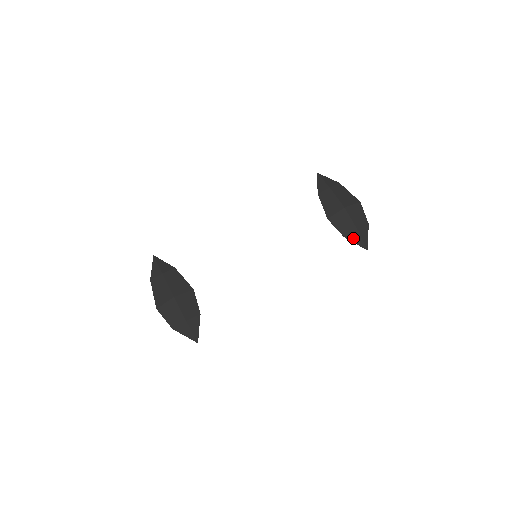
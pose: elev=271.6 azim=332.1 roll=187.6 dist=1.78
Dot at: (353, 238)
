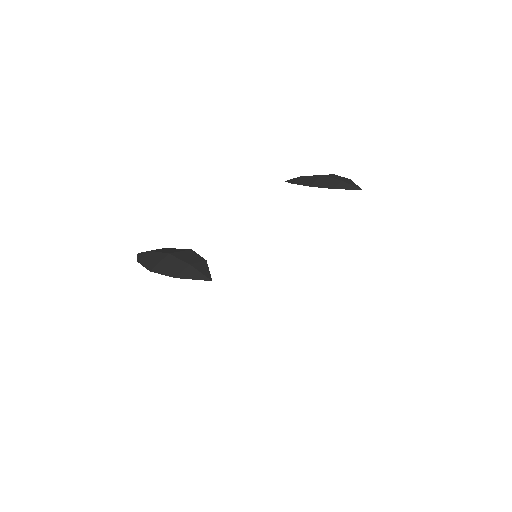
Dot at: (342, 187)
